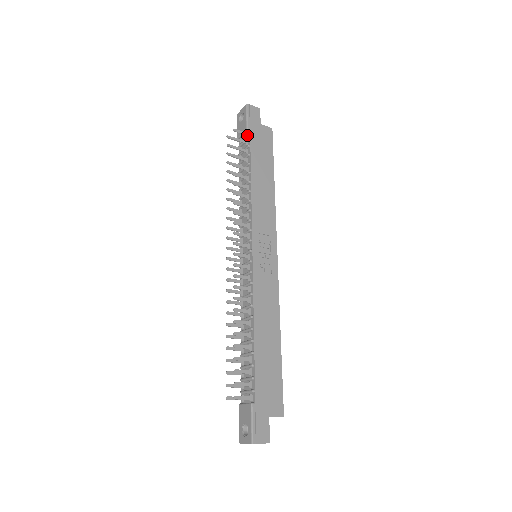
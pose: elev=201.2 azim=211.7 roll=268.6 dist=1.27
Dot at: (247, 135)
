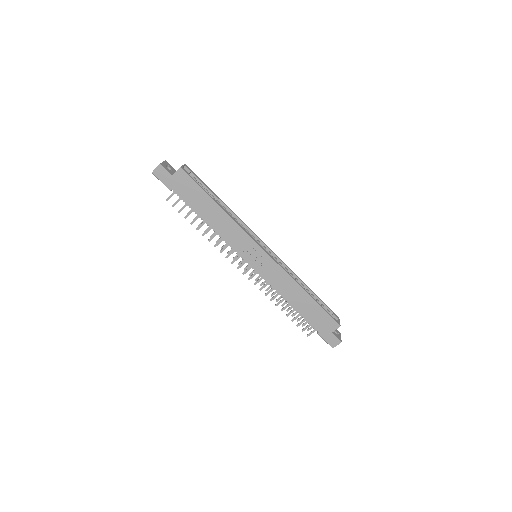
Dot at: (175, 192)
